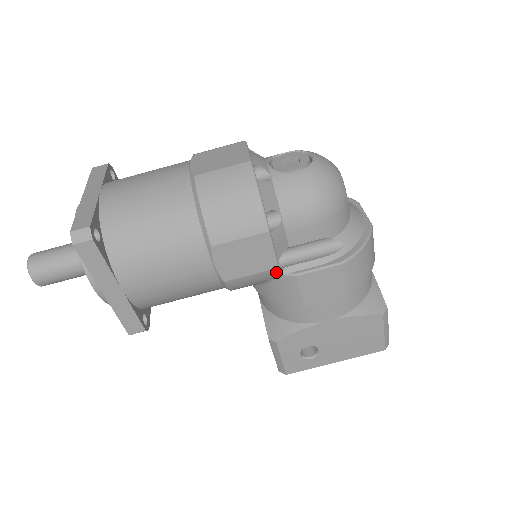
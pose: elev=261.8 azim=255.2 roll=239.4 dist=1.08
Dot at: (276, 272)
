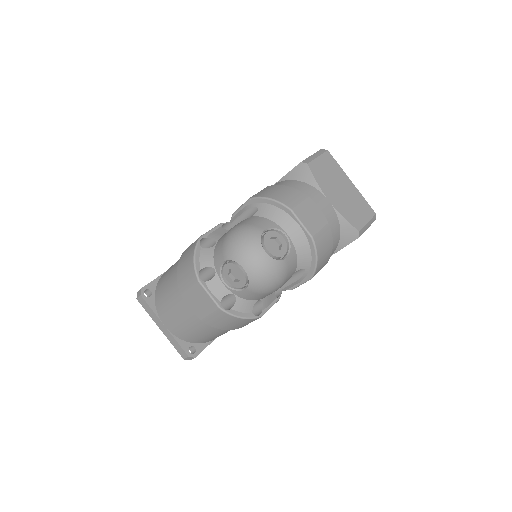
Dot at: (279, 296)
